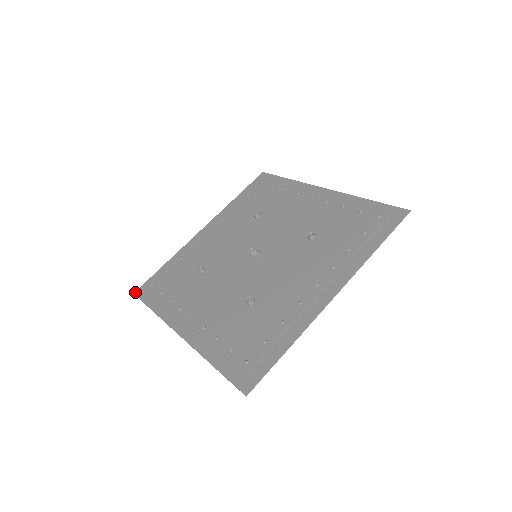
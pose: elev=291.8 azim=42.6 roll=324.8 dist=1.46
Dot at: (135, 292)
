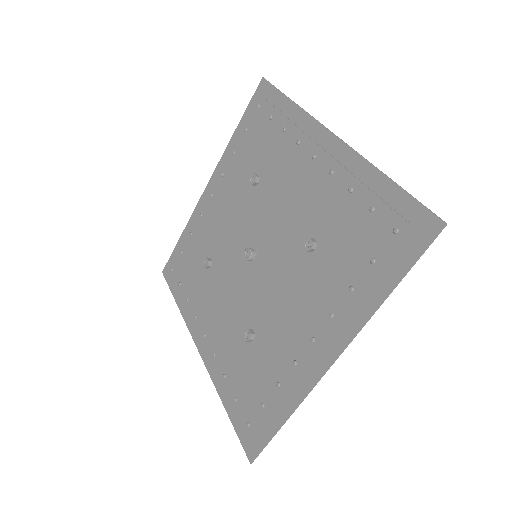
Dot at: (163, 271)
